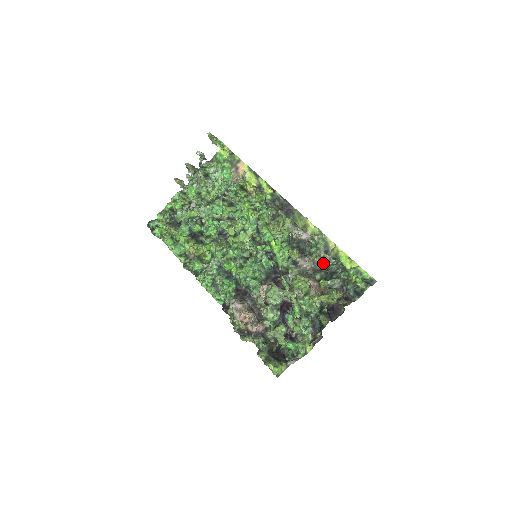
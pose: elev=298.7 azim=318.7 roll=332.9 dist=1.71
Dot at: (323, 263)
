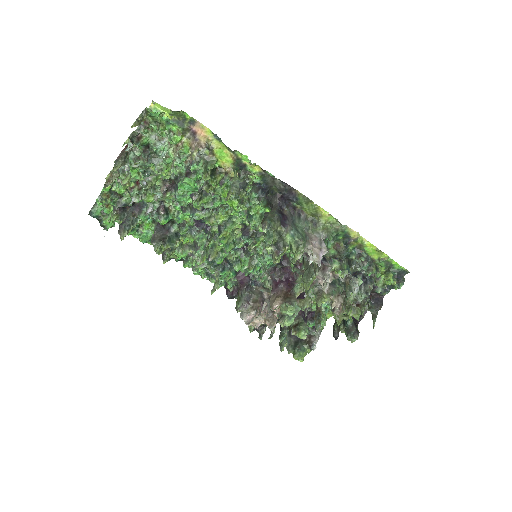
Dot at: (350, 295)
